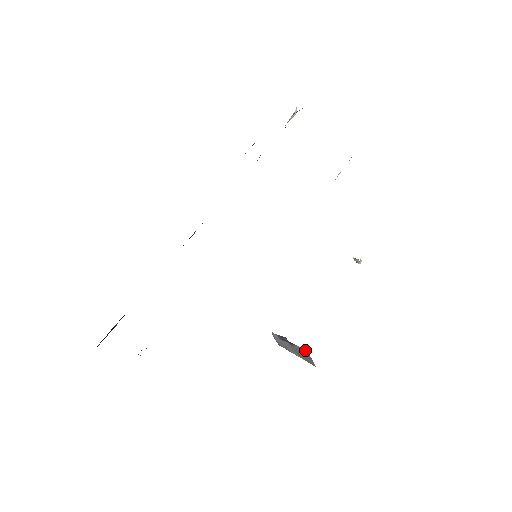
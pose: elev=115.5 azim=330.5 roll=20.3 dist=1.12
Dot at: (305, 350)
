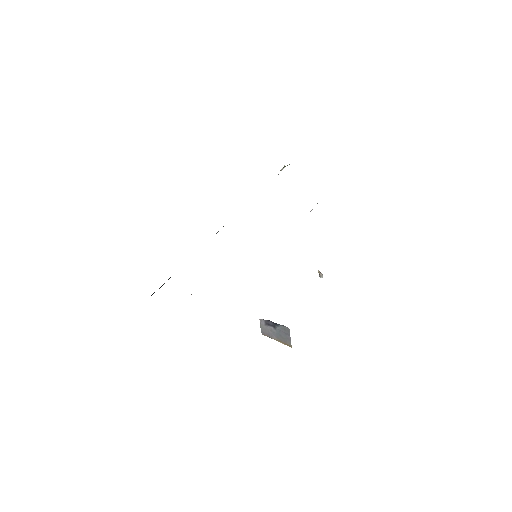
Dot at: (287, 328)
